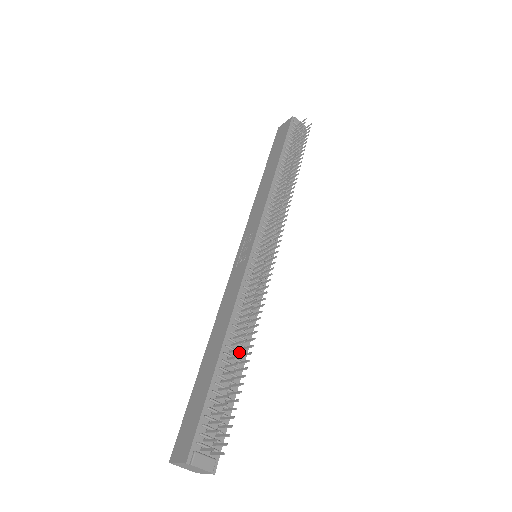
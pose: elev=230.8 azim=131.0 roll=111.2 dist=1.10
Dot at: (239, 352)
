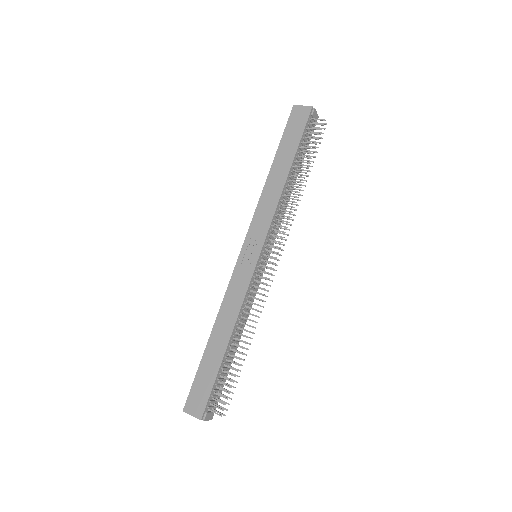
Dot at: (237, 342)
